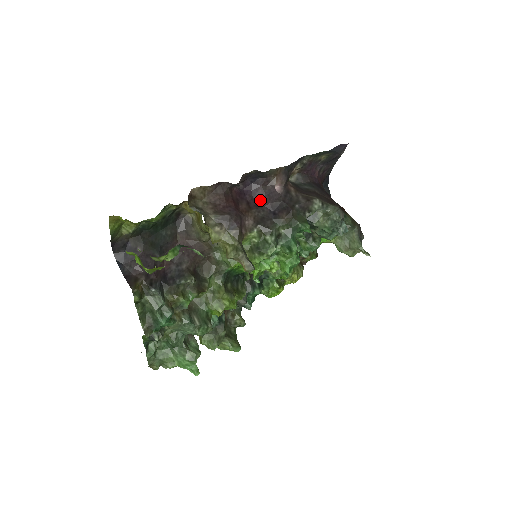
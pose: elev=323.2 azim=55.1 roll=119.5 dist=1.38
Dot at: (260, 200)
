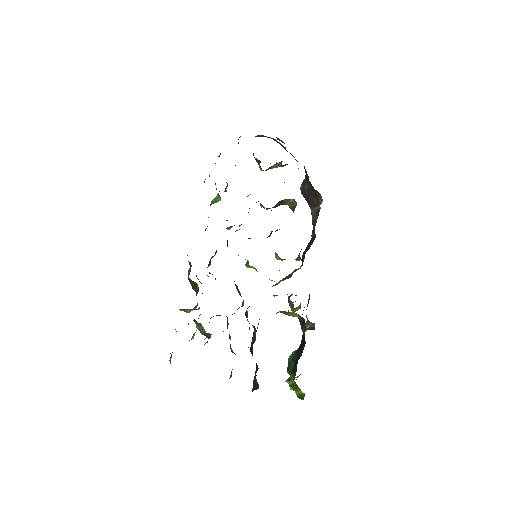
Dot at: occluded
